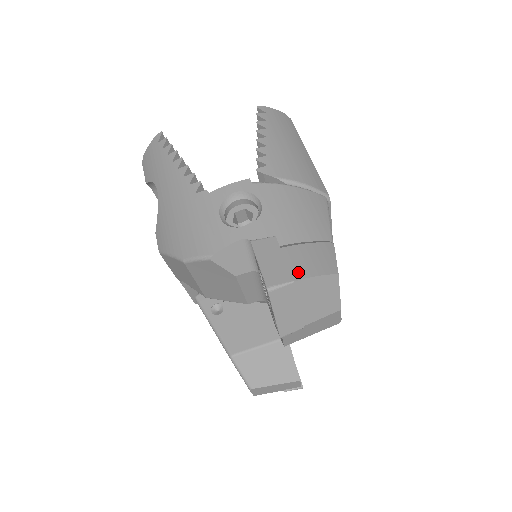
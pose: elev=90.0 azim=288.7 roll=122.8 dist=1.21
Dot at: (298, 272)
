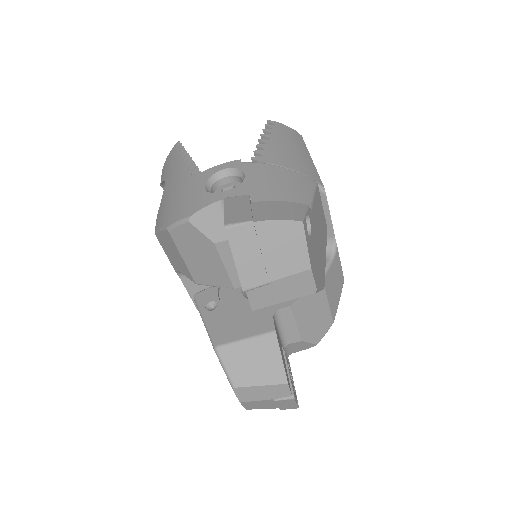
Dot at: (260, 216)
